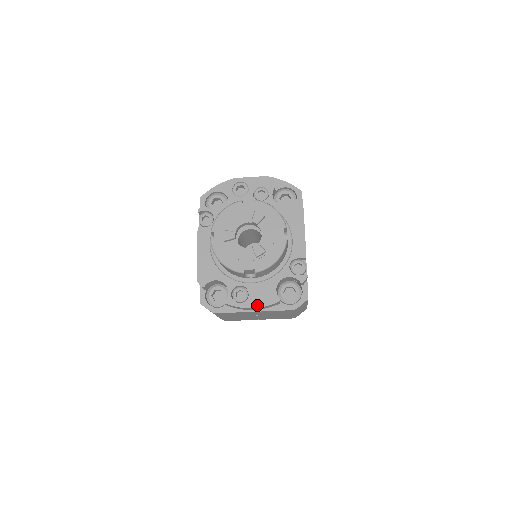
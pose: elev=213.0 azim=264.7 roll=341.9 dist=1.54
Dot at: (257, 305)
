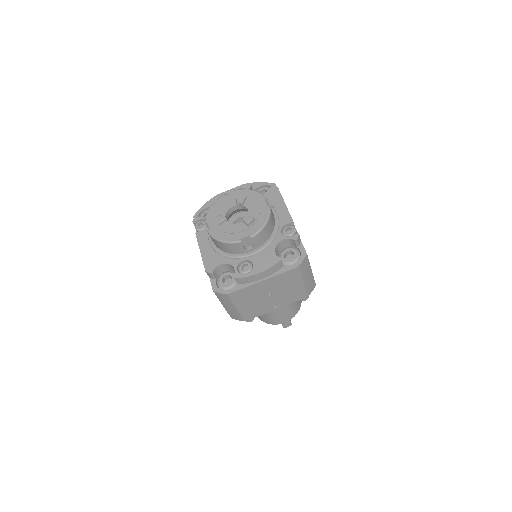
Dot at: (262, 270)
